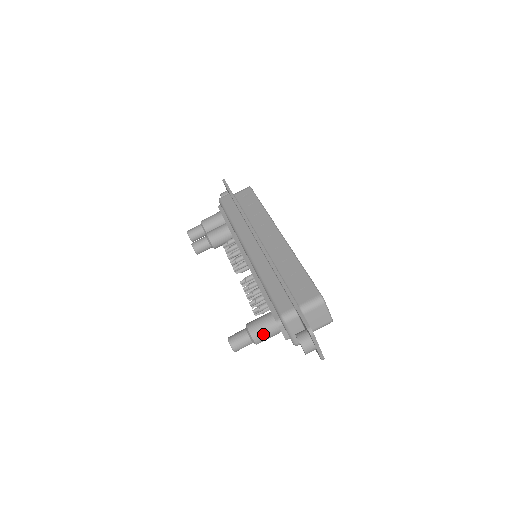
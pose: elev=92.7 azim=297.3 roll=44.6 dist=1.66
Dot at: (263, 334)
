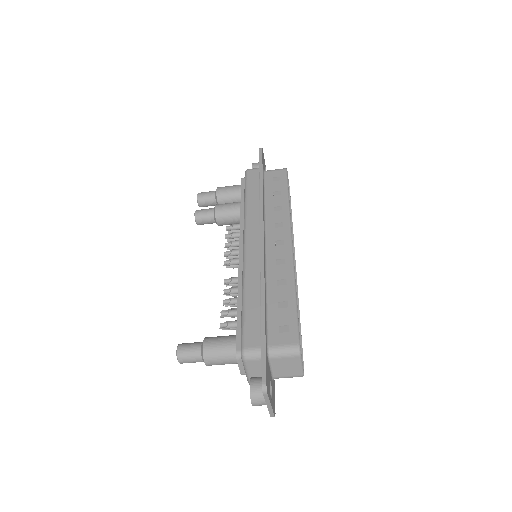
Dot at: (217, 359)
